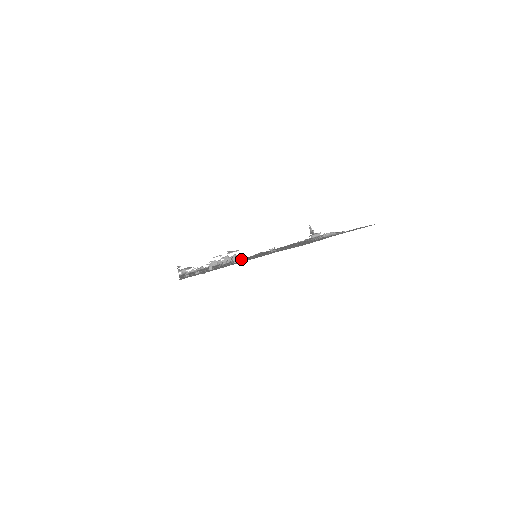
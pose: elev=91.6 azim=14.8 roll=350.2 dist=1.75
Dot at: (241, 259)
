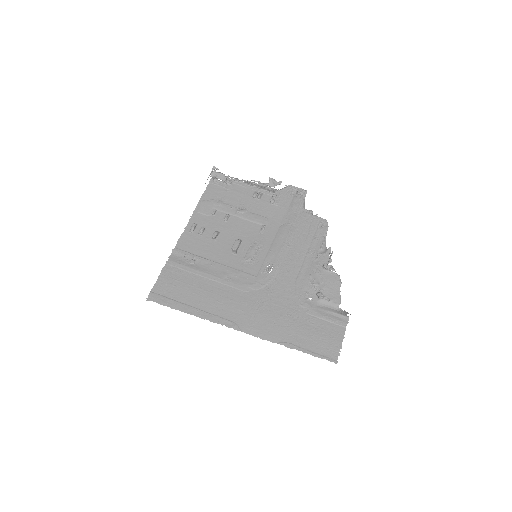
Dot at: (269, 208)
